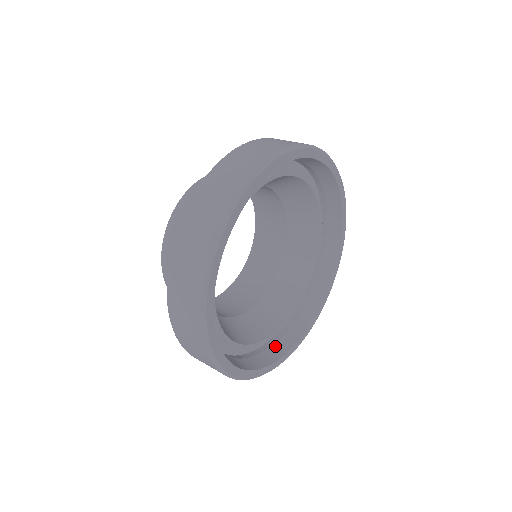
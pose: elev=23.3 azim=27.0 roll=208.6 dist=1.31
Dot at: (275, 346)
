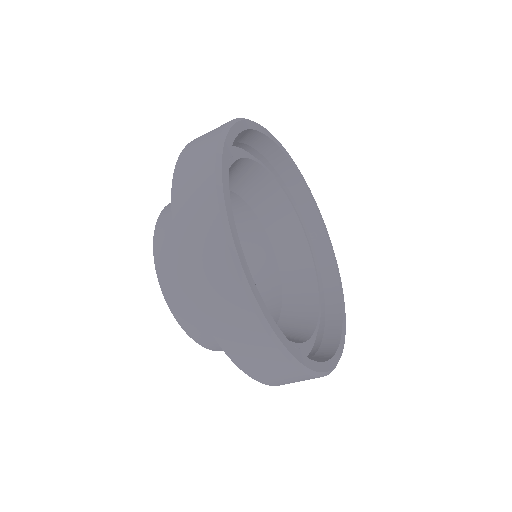
Dot at: (317, 355)
